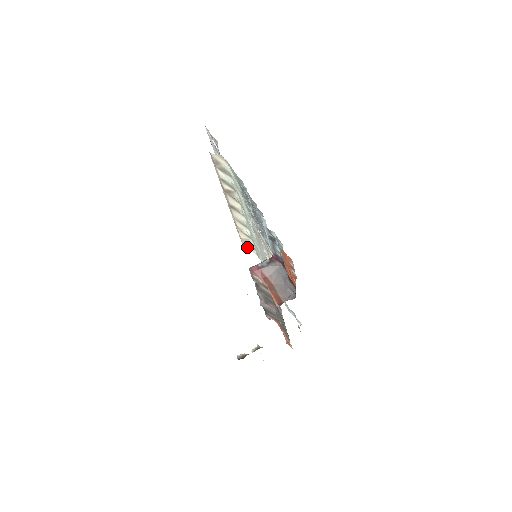
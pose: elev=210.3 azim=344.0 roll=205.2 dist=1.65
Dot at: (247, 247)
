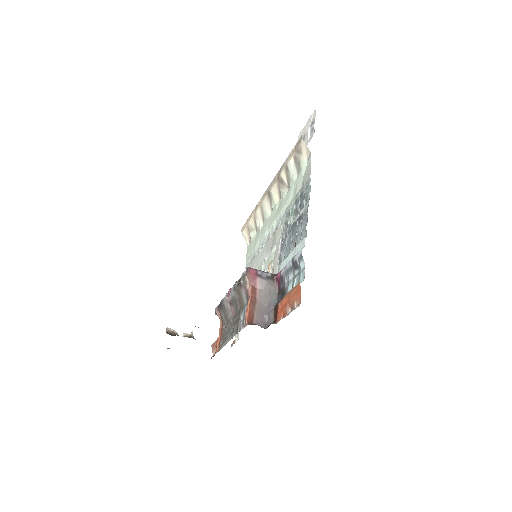
Dot at: (245, 233)
